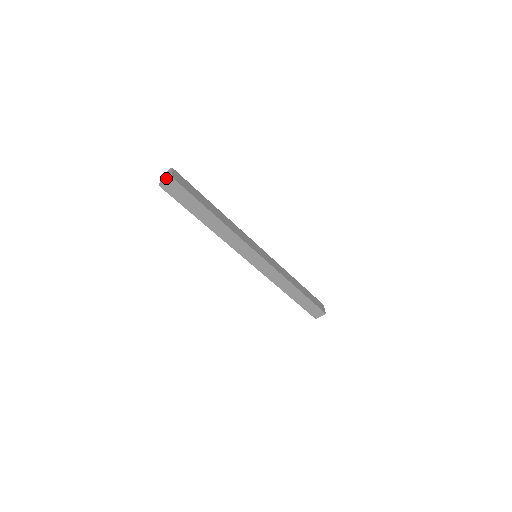
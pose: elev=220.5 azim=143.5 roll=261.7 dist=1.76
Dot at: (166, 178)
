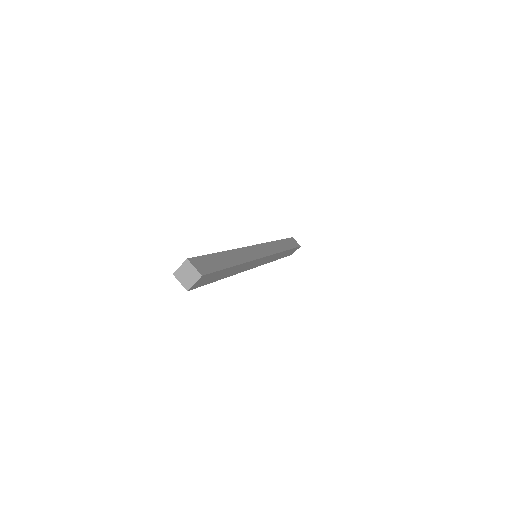
Dot at: (191, 278)
